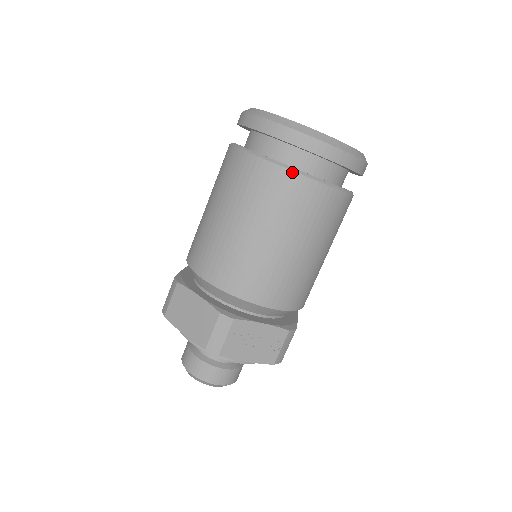
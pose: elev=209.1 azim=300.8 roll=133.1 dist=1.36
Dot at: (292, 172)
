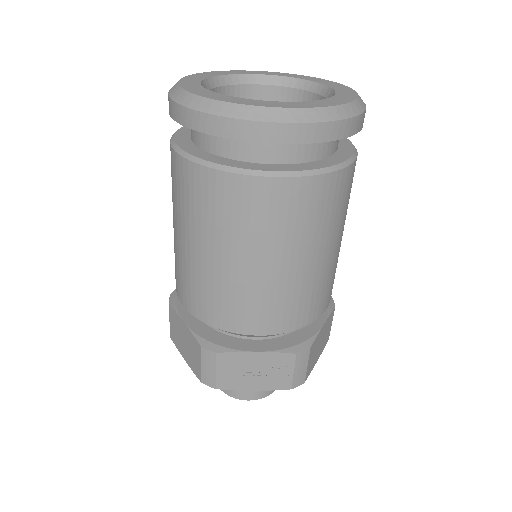
Dot at: (222, 172)
